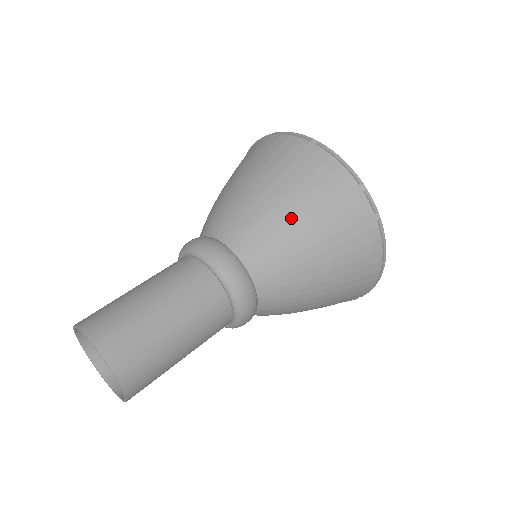
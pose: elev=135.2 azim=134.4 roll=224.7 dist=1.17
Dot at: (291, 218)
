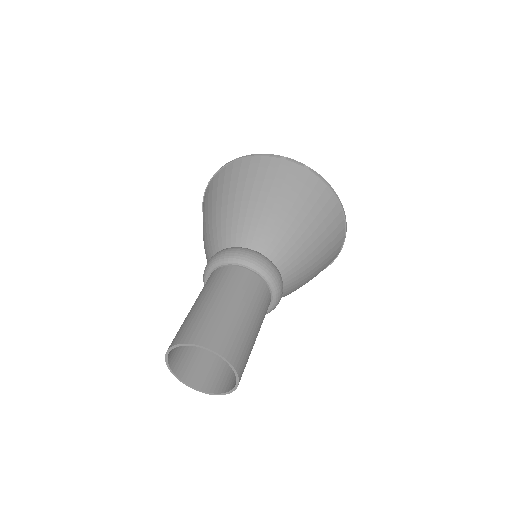
Dot at: (255, 201)
